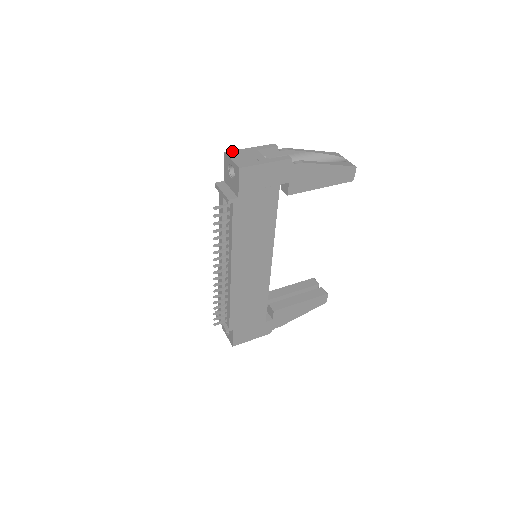
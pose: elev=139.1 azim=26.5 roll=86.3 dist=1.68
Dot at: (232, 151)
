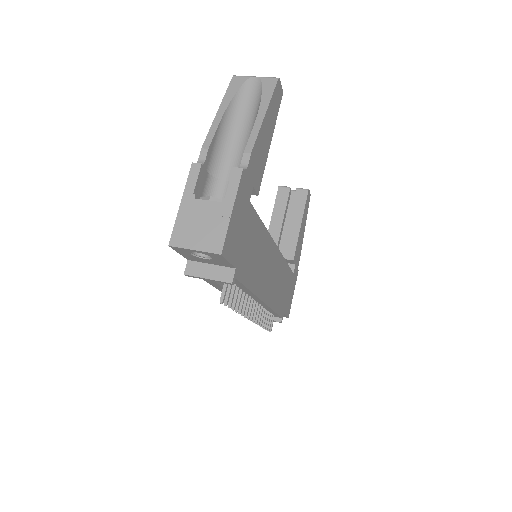
Dot at: (173, 234)
